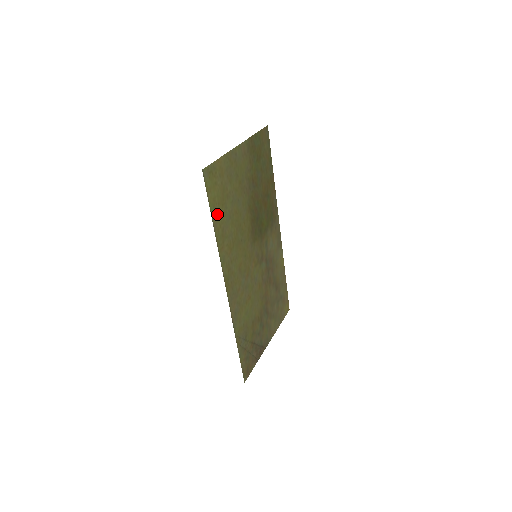
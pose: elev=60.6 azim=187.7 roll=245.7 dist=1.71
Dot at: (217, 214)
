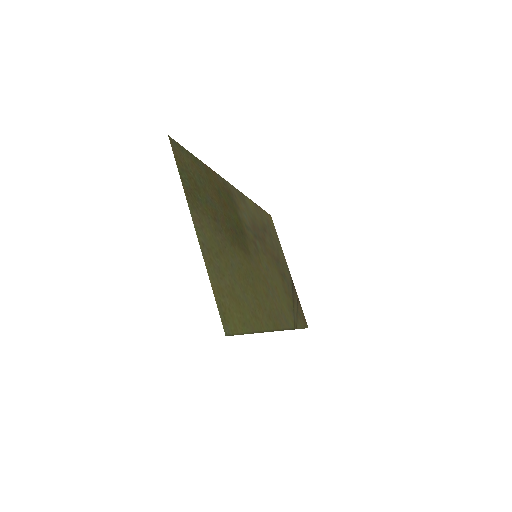
Dot at: (246, 320)
